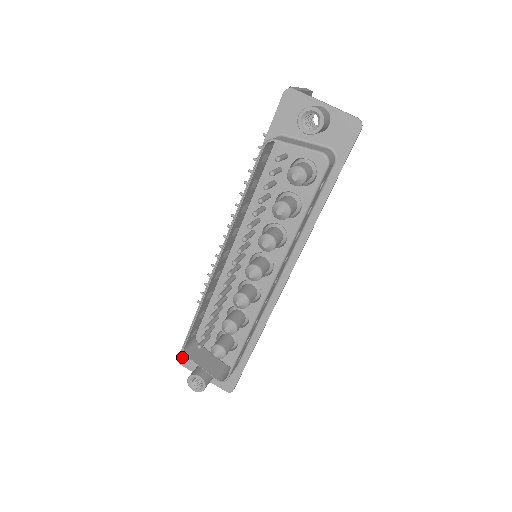
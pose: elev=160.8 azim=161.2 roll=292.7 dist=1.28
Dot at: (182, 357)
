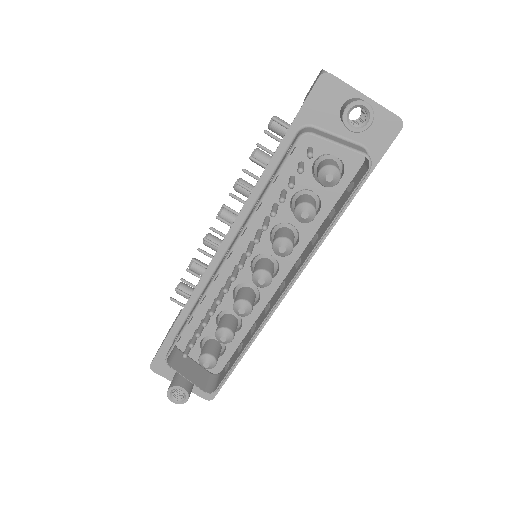
Dot at: (156, 363)
